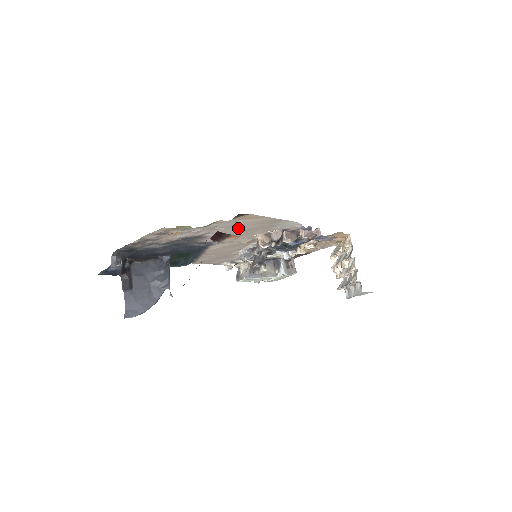
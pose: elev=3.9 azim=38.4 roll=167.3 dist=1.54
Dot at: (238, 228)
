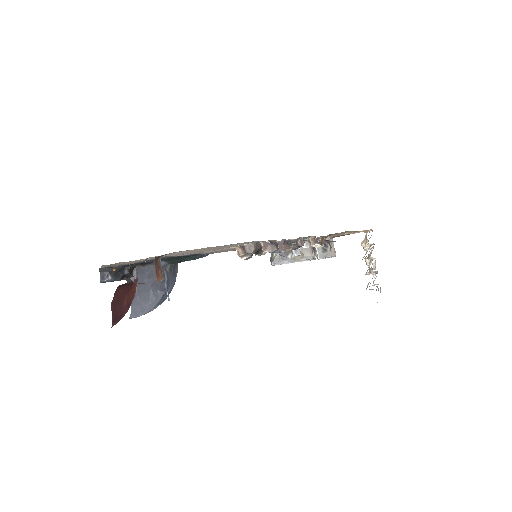
Dot at: occluded
